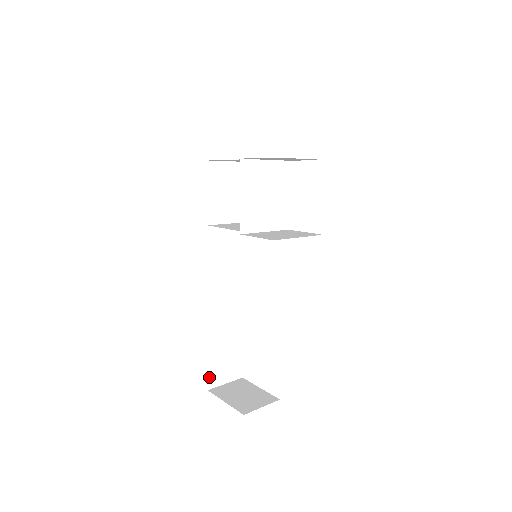
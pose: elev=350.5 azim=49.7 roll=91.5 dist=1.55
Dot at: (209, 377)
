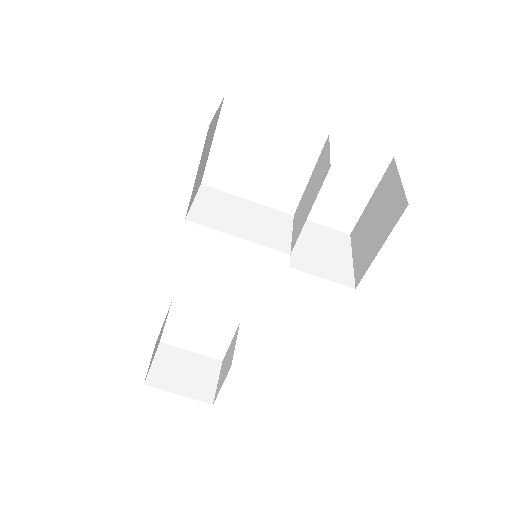
Dot at: occluded
